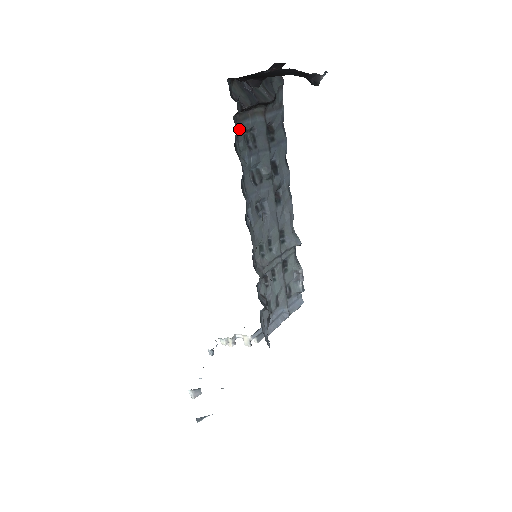
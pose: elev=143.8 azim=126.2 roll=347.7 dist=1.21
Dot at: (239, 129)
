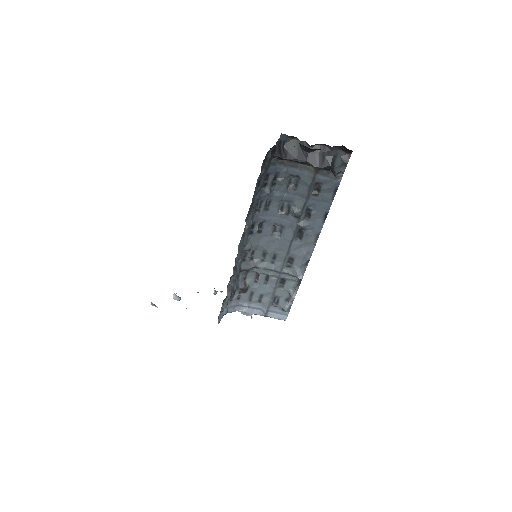
Dot at: (283, 170)
